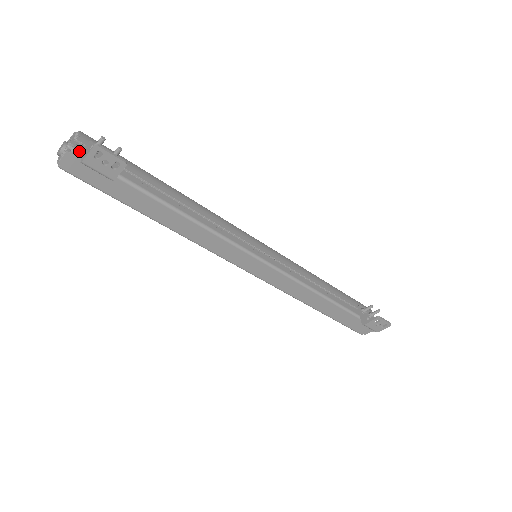
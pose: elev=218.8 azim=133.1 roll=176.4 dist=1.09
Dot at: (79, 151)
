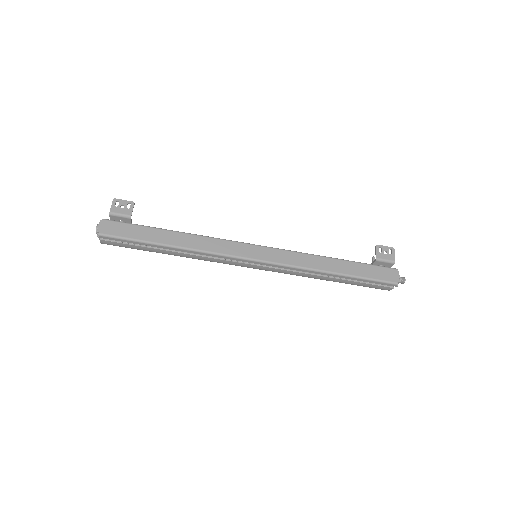
Dot at: (107, 219)
